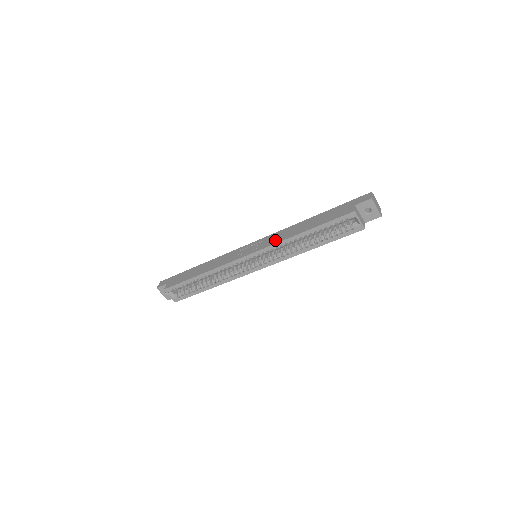
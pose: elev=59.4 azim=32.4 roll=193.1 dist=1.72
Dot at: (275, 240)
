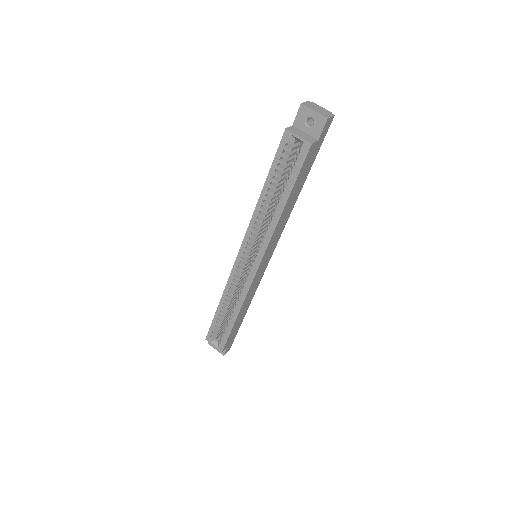
Dot at: occluded
